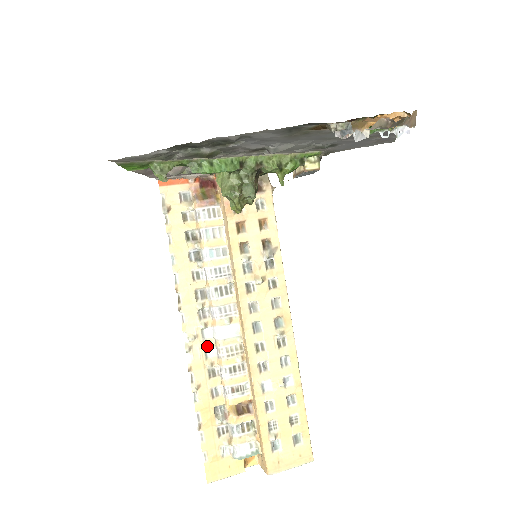
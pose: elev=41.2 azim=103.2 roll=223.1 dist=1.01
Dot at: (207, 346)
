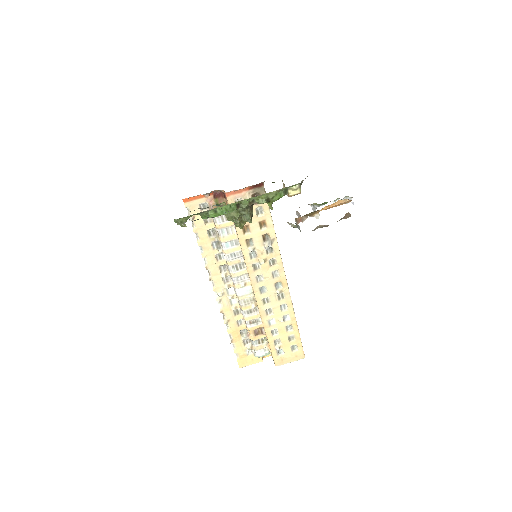
Dot at: (231, 299)
